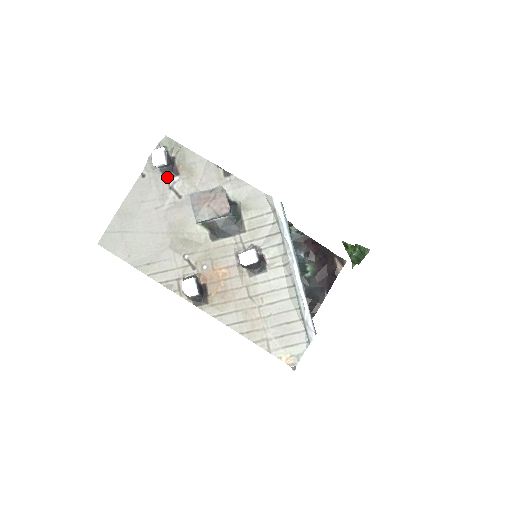
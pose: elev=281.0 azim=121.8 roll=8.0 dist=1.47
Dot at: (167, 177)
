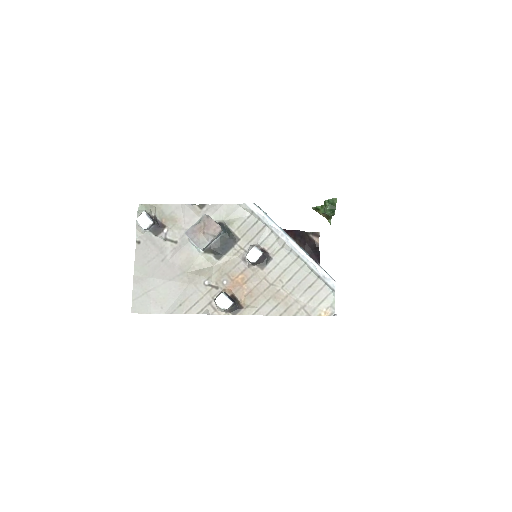
Dot at: (158, 233)
